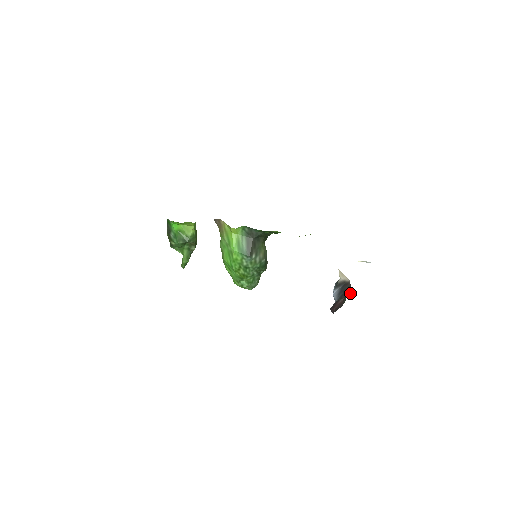
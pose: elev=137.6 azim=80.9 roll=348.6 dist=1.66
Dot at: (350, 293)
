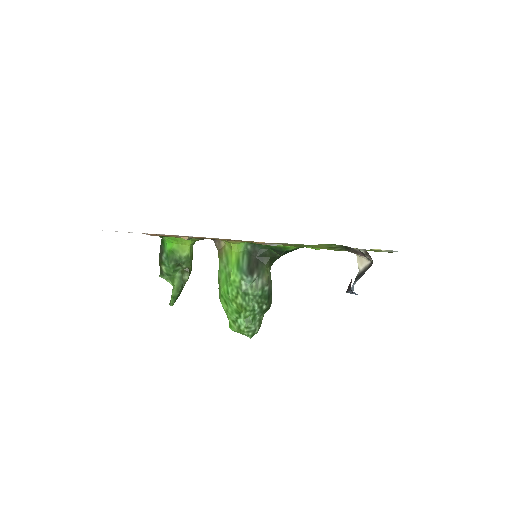
Dot at: occluded
